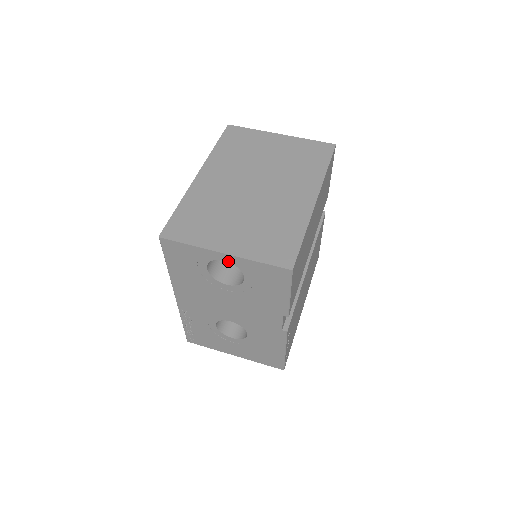
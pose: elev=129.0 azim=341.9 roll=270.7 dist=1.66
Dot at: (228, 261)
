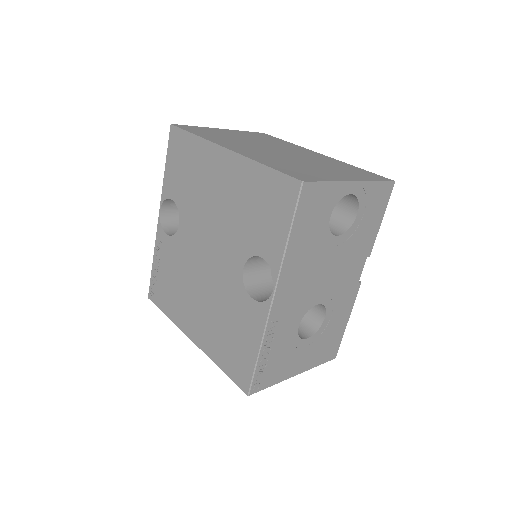
Dot at: (353, 193)
